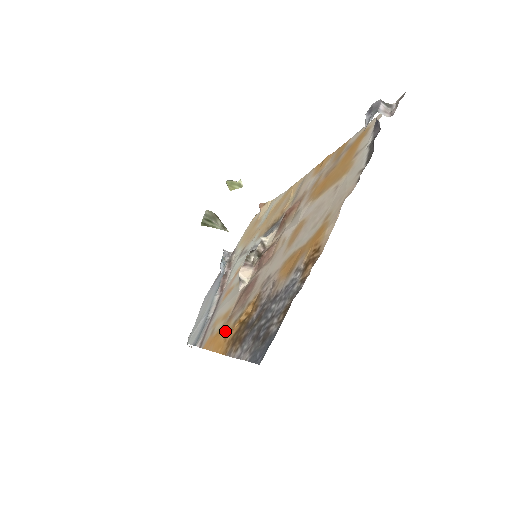
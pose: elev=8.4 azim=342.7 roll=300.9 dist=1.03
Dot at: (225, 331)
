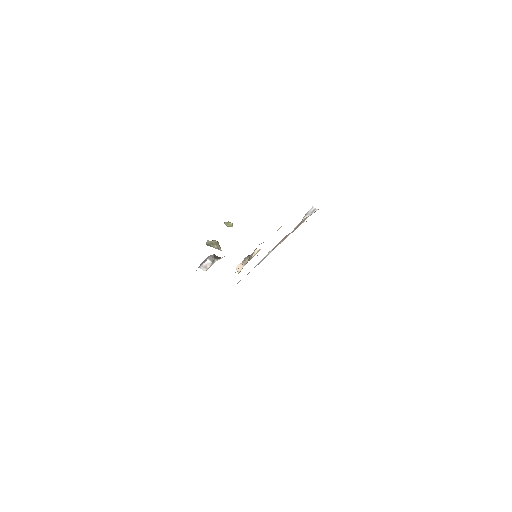
Dot at: occluded
